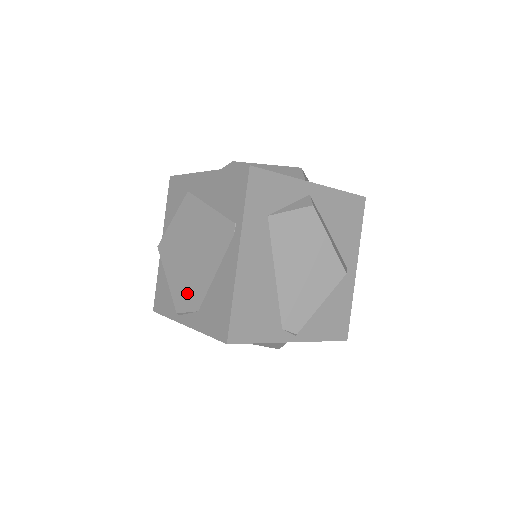
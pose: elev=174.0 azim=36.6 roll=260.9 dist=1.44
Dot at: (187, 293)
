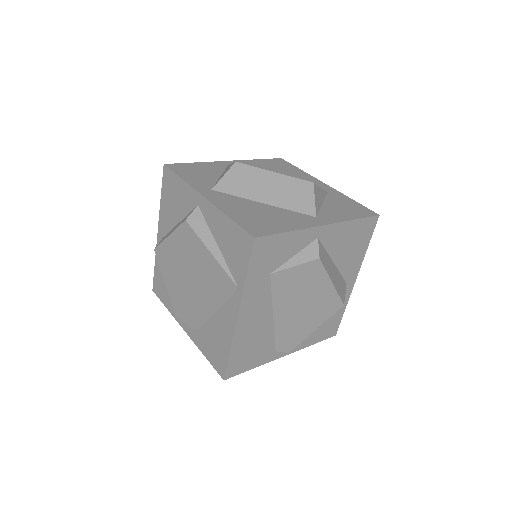
Dot at: (186, 309)
